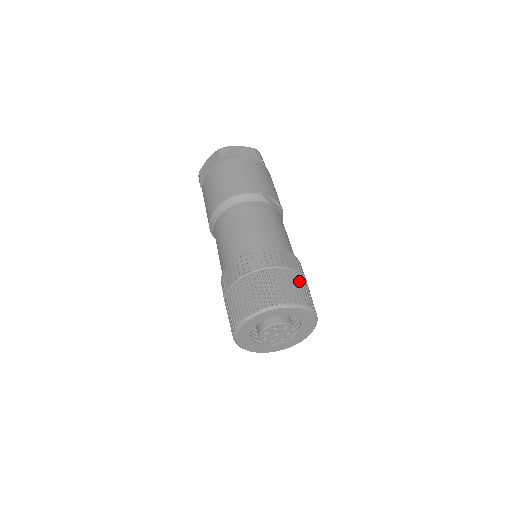
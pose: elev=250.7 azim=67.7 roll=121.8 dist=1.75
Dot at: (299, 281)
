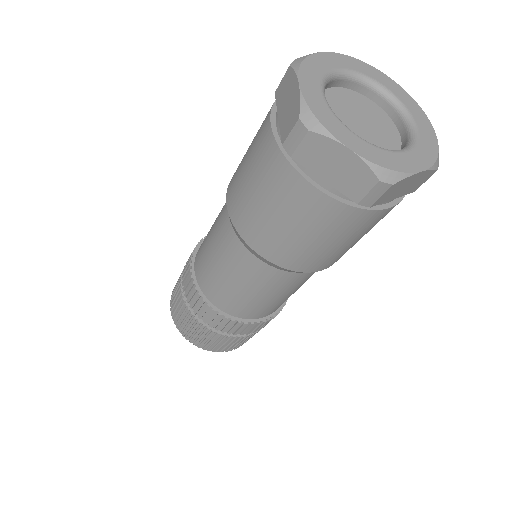
Dot at: occluded
